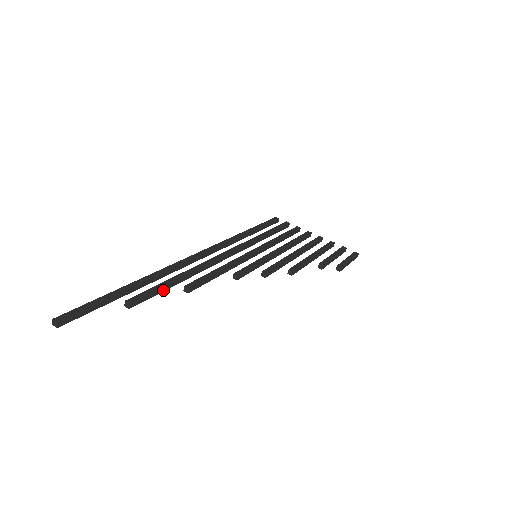
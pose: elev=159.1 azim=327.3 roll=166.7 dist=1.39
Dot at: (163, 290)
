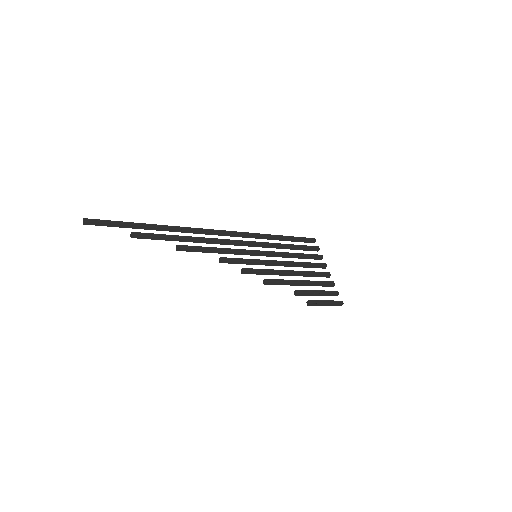
Dot at: (163, 239)
